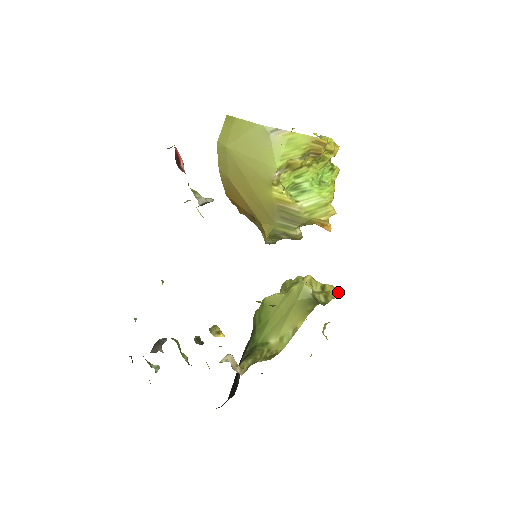
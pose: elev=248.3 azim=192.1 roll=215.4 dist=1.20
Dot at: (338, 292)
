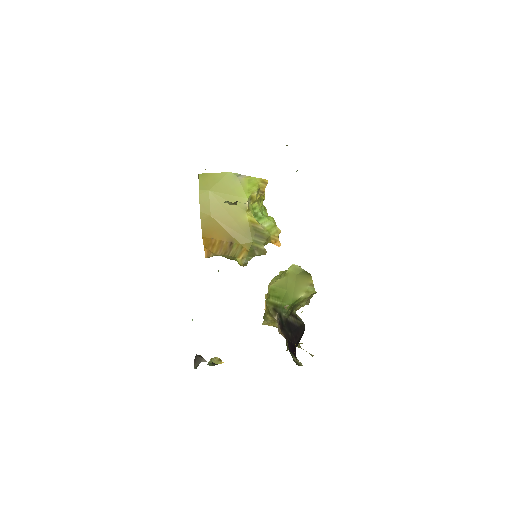
Dot at: occluded
